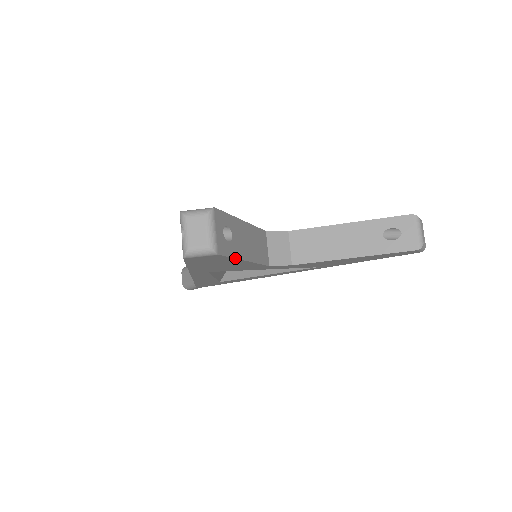
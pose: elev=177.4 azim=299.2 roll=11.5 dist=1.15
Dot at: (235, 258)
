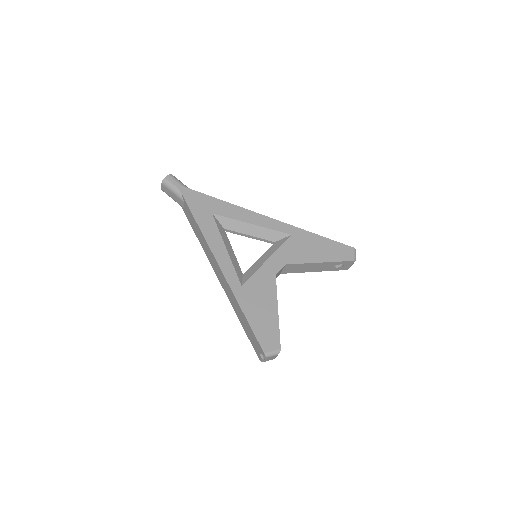
Dot at: occluded
